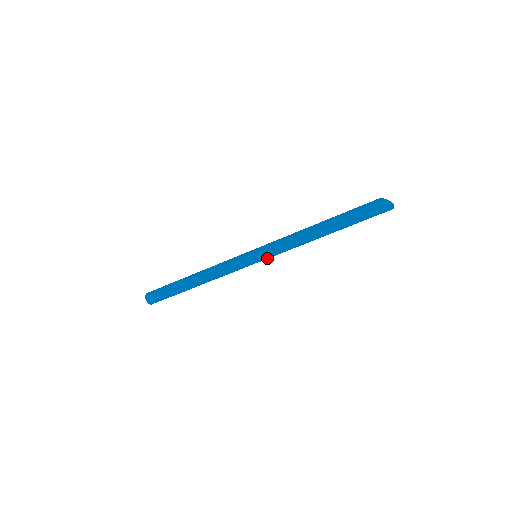
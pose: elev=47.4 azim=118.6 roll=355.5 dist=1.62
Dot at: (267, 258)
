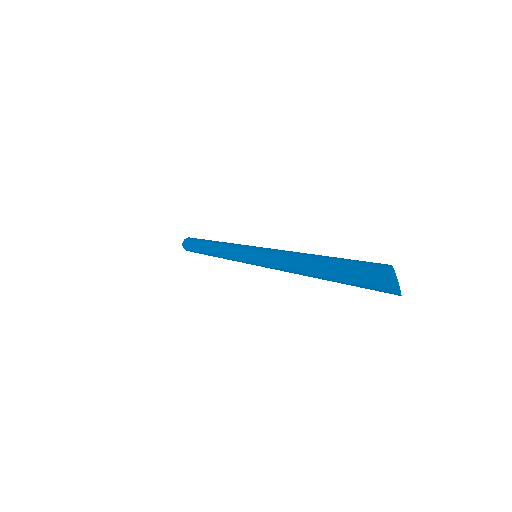
Dot at: (260, 265)
